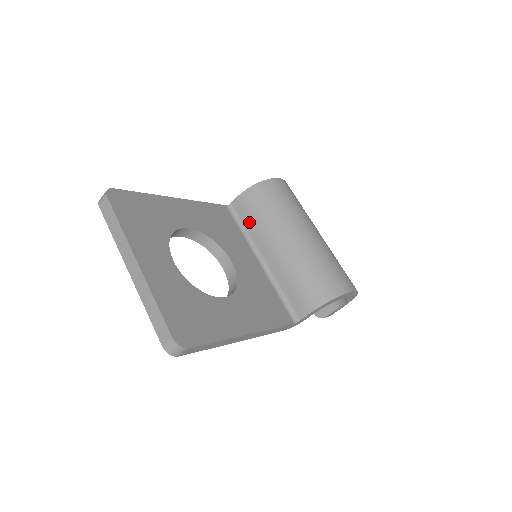
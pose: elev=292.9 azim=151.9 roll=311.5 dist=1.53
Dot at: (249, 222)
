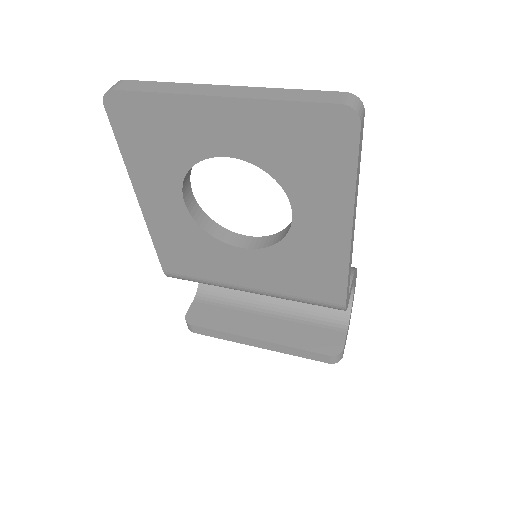
Dot at: occluded
